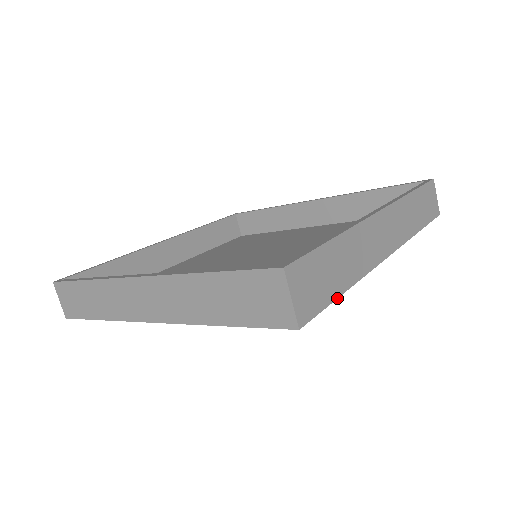
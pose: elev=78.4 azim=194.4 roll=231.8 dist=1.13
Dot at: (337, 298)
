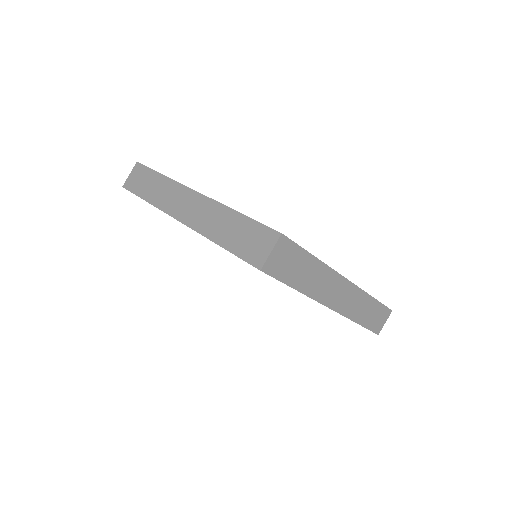
Dot at: (289, 286)
